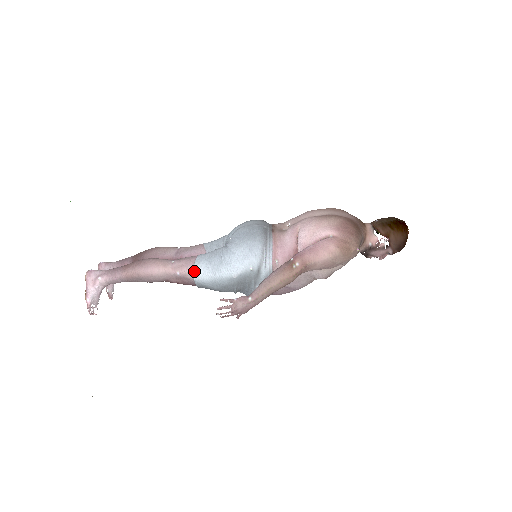
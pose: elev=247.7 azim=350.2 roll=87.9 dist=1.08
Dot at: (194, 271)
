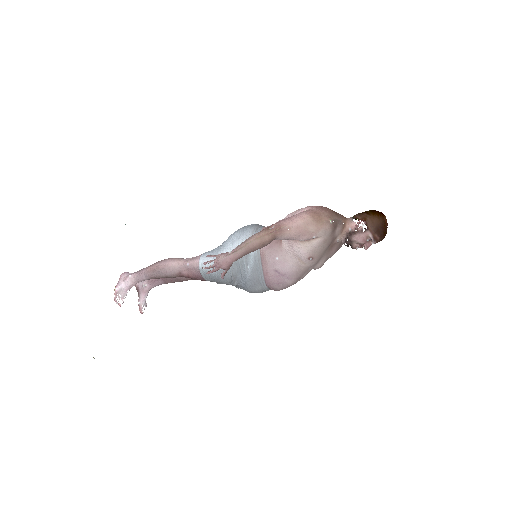
Dot at: (200, 260)
